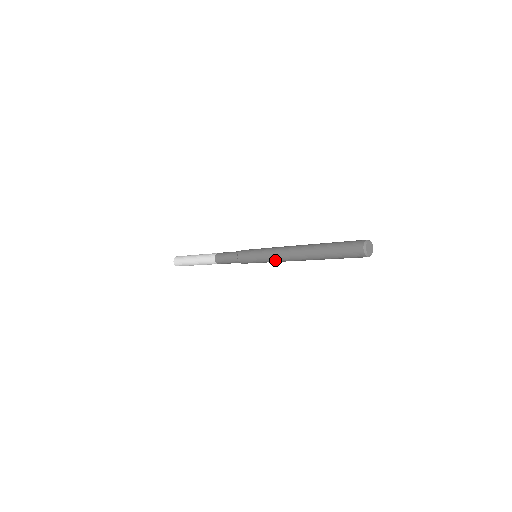
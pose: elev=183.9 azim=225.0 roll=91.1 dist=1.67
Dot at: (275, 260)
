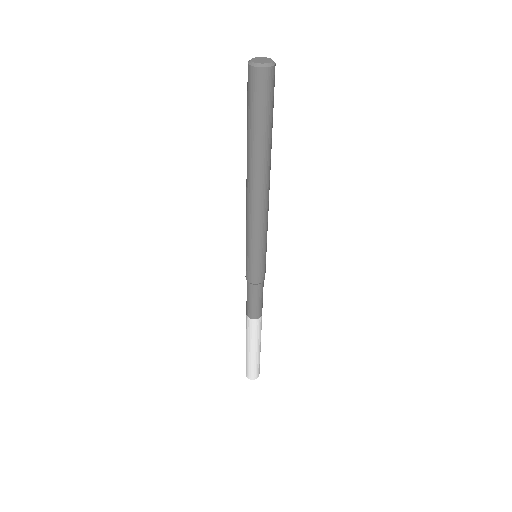
Dot at: (260, 227)
